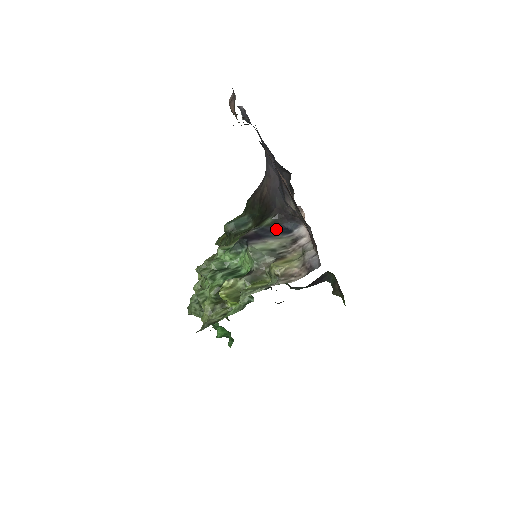
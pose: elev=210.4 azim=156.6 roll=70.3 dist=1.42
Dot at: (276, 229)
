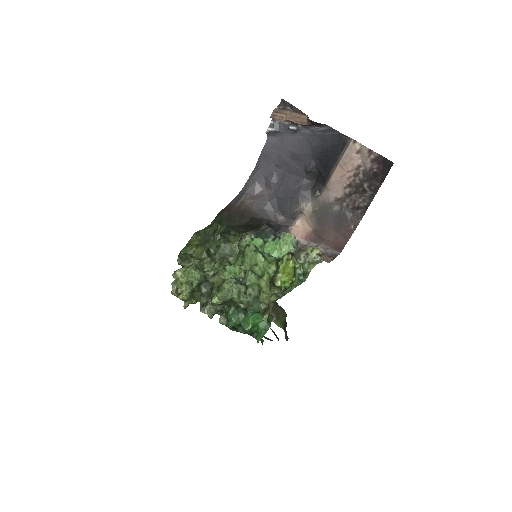
Dot at: occluded
